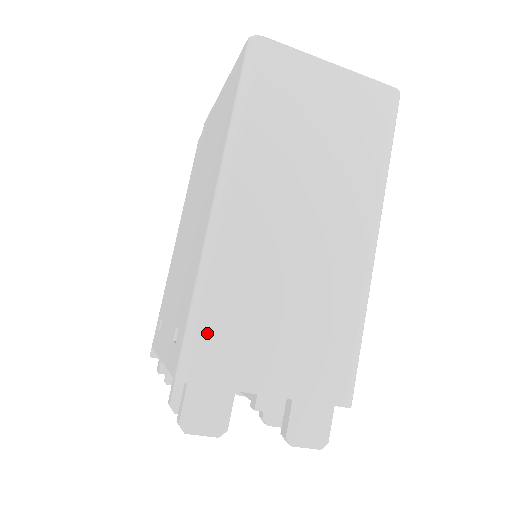
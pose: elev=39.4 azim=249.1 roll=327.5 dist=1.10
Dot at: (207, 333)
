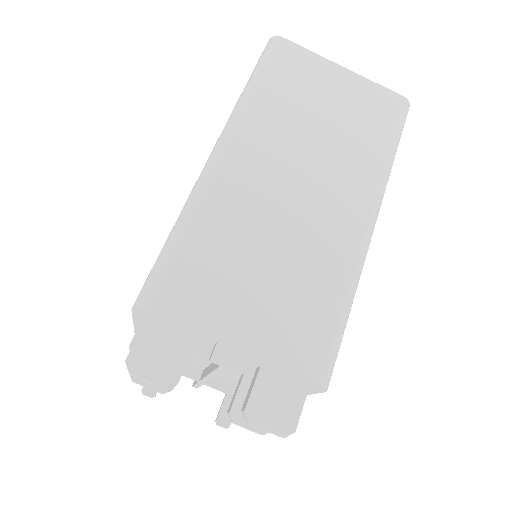
Dot at: (176, 265)
